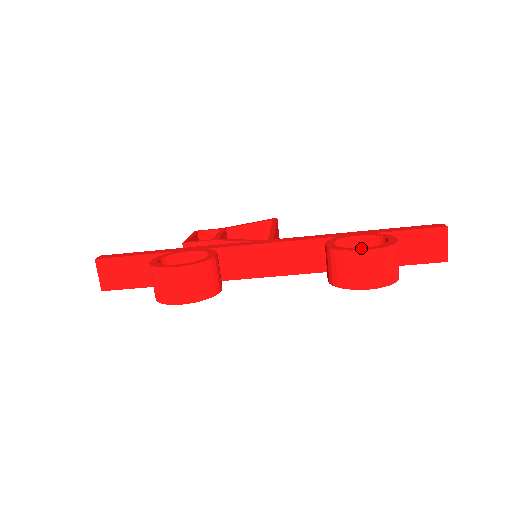
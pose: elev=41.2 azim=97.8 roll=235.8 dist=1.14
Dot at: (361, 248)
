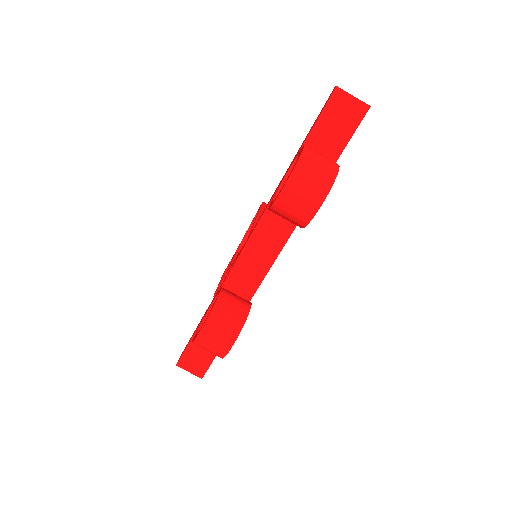
Dot at: occluded
